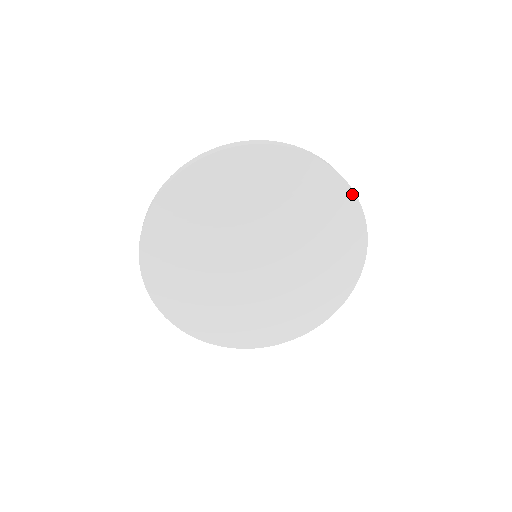
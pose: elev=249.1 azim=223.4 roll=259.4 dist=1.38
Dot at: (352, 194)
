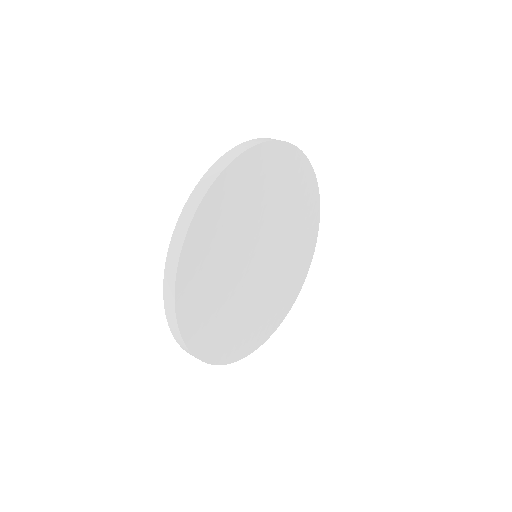
Dot at: (276, 143)
